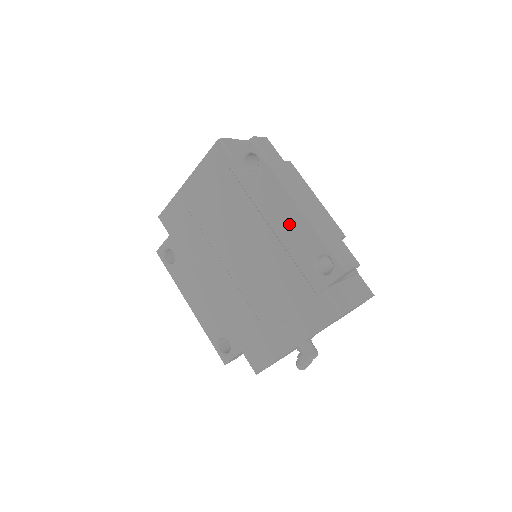
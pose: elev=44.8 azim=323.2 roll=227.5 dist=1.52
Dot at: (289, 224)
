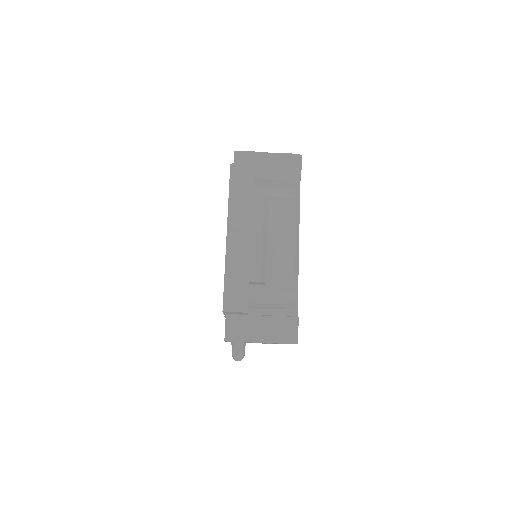
Dot at: occluded
